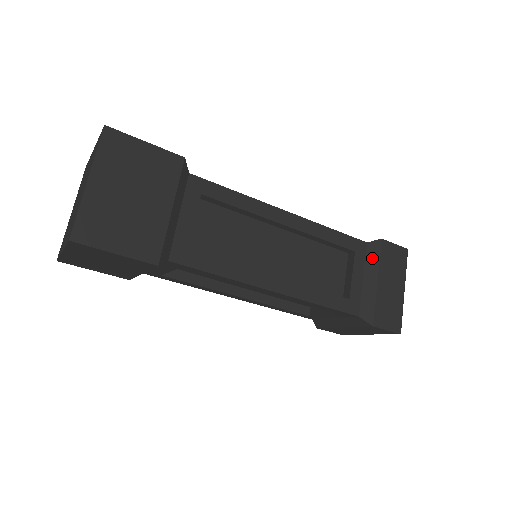
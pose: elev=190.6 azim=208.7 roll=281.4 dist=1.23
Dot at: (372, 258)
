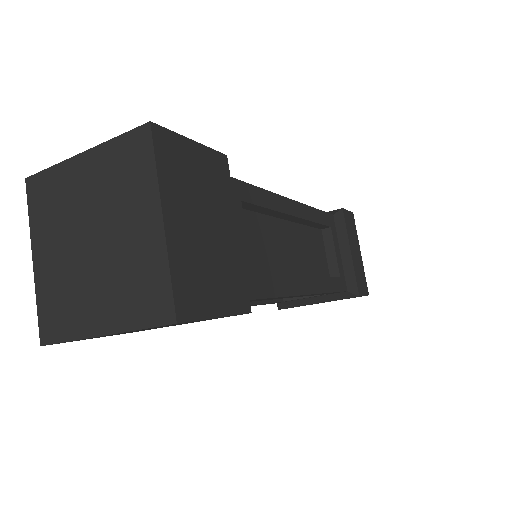
Dot at: (341, 230)
